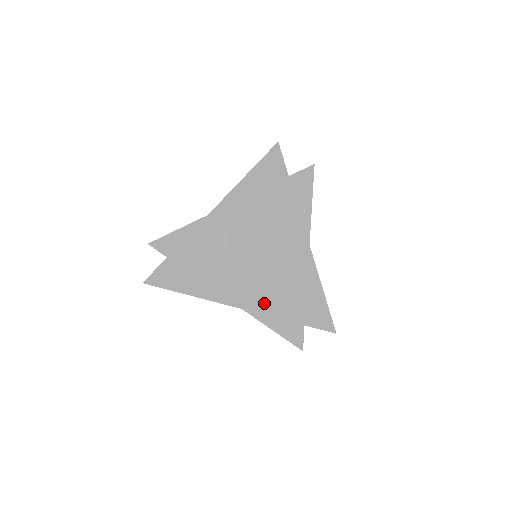
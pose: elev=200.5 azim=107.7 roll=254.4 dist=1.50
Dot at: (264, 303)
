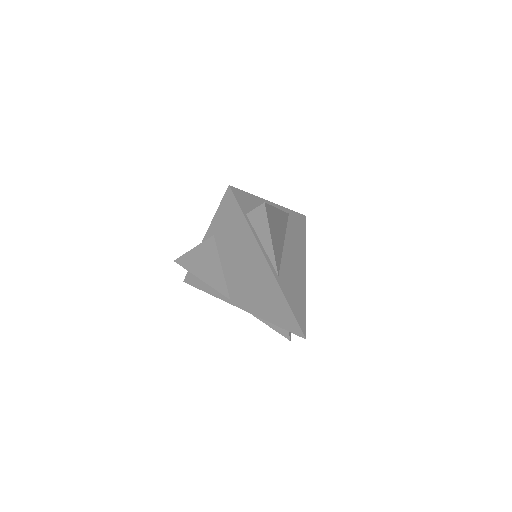
Dot at: (255, 309)
